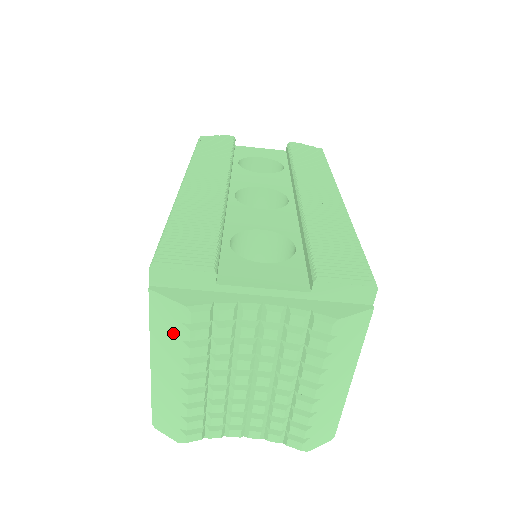
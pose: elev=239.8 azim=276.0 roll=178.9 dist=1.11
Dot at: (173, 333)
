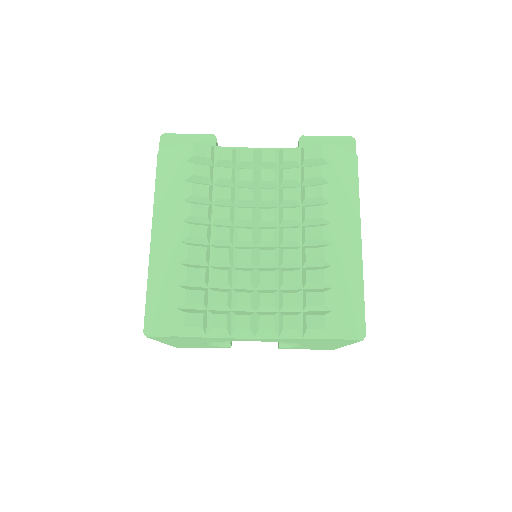
Dot at: (177, 179)
